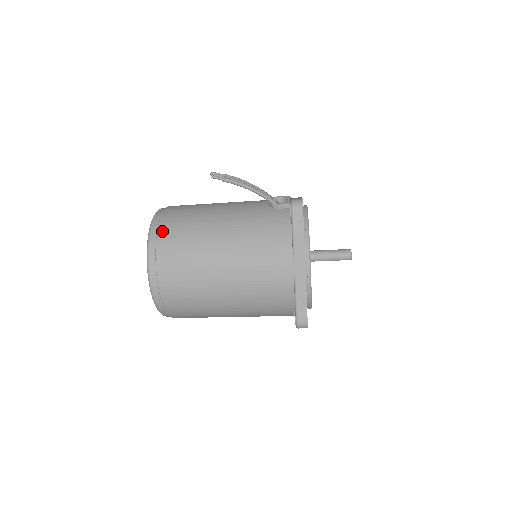
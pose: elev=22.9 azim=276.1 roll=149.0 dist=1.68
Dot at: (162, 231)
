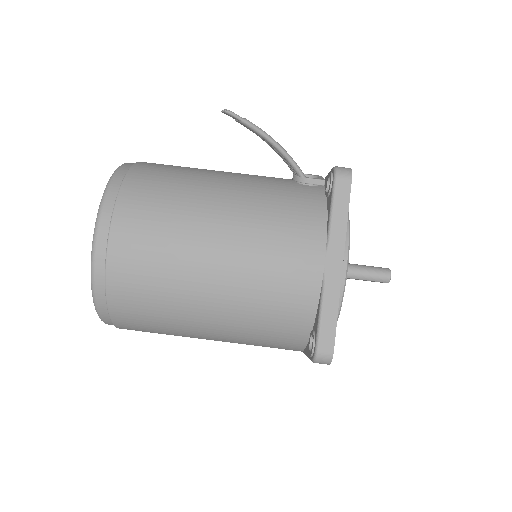
Dot at: (131, 180)
